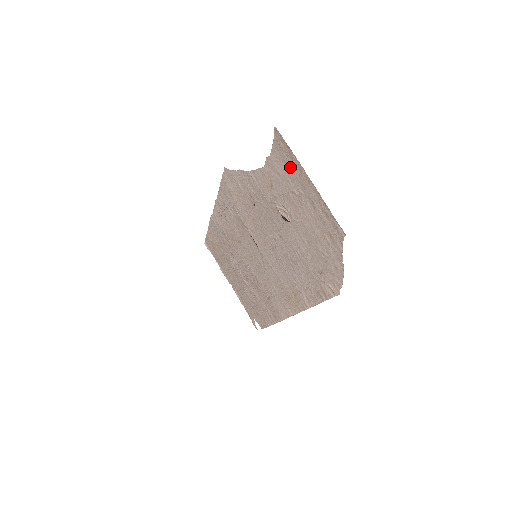
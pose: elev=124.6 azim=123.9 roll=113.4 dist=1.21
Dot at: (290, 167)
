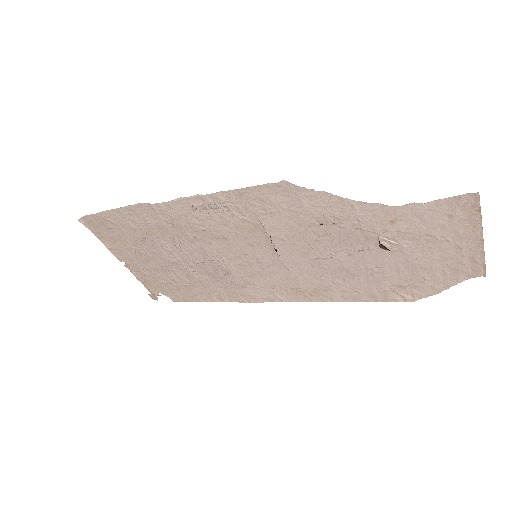
Dot at: (455, 221)
